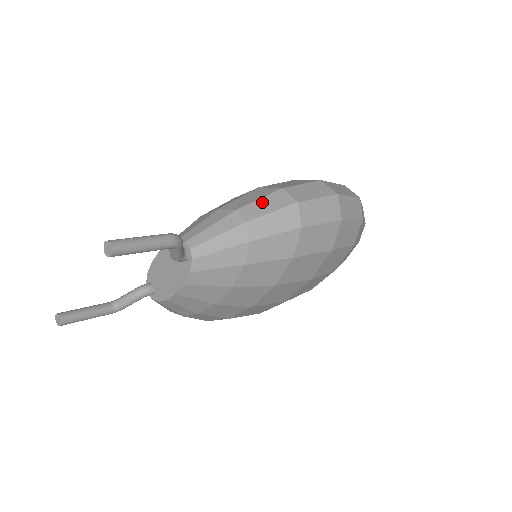
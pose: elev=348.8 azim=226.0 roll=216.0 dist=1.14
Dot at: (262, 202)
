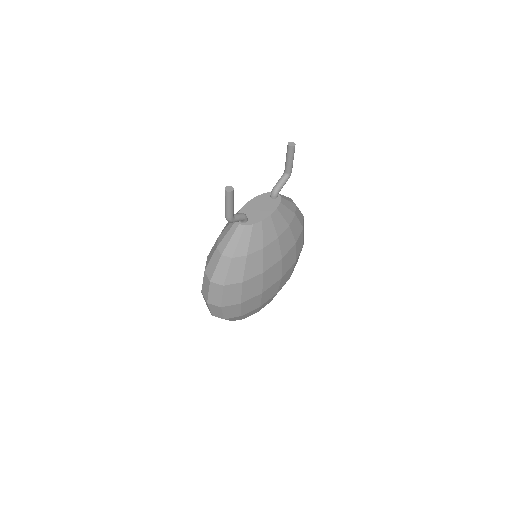
Dot at: occluded
